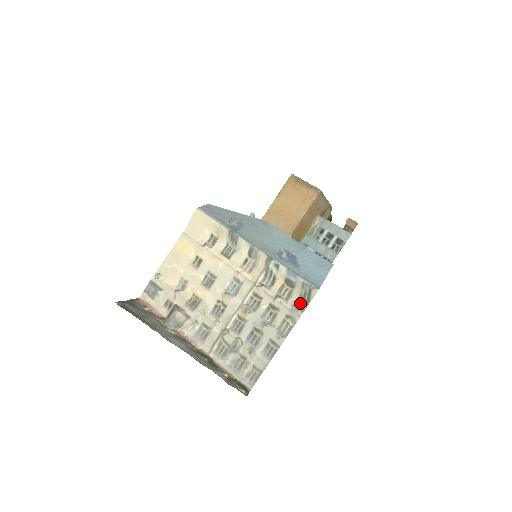
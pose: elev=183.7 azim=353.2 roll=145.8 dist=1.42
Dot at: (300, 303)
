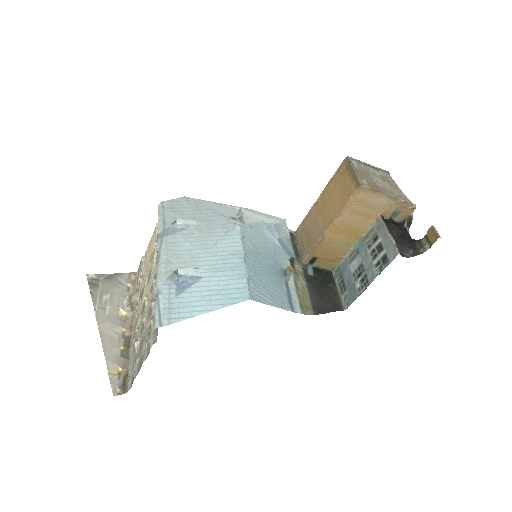
Dot at: (156, 333)
